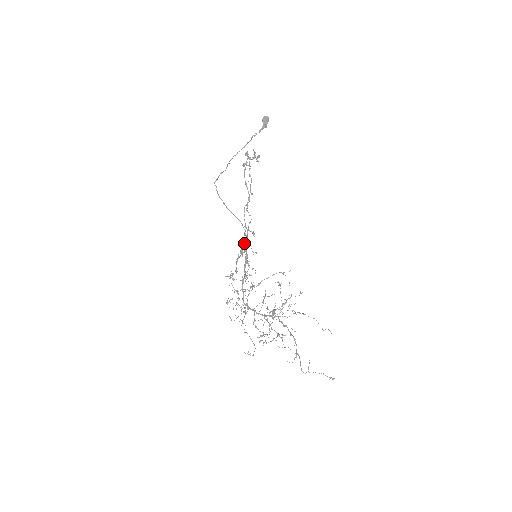
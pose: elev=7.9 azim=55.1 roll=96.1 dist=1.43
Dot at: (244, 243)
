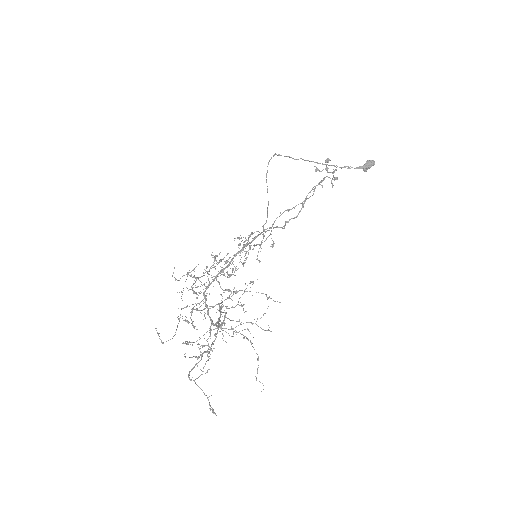
Dot at: (257, 244)
